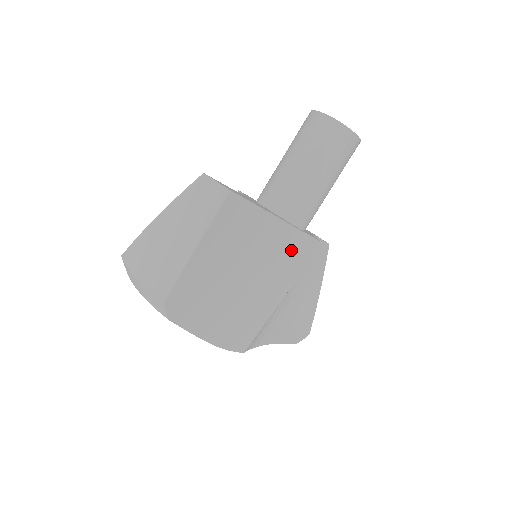
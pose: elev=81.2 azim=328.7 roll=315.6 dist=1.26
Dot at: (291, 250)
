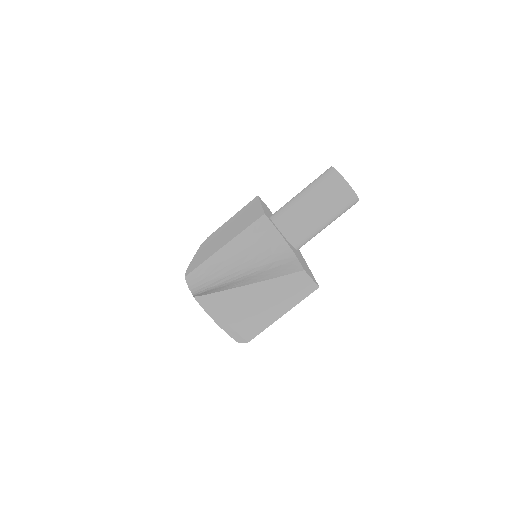
Dot at: occluded
